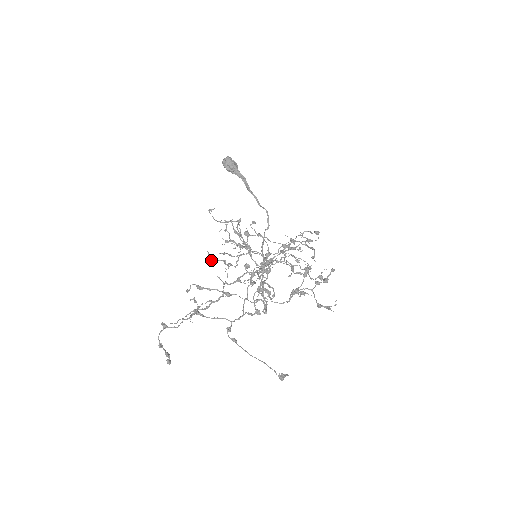
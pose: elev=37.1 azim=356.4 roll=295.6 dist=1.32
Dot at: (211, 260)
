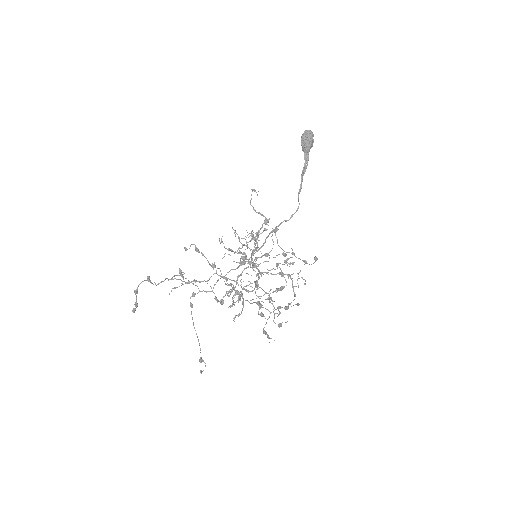
Dot at: (220, 243)
